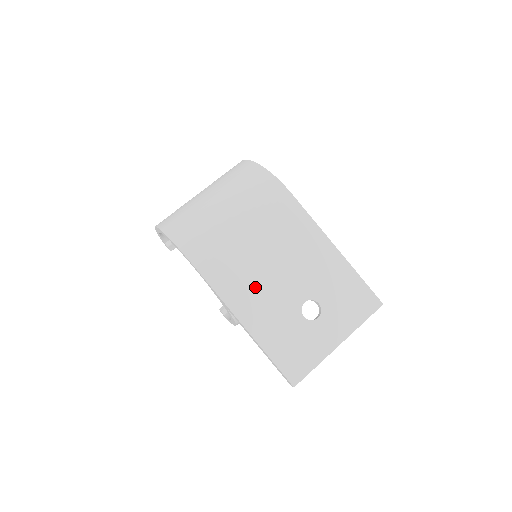
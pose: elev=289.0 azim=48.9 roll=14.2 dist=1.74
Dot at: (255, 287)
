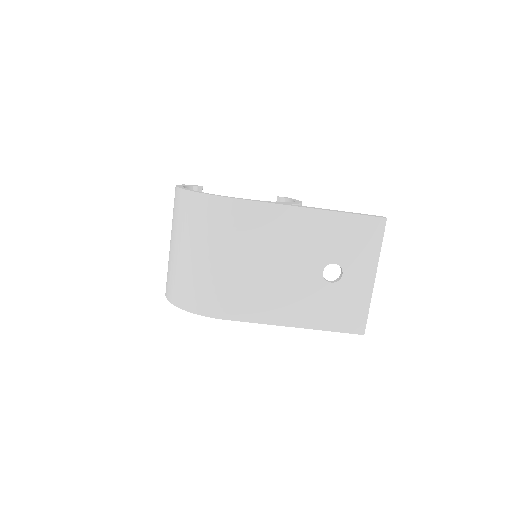
Dot at: (276, 294)
